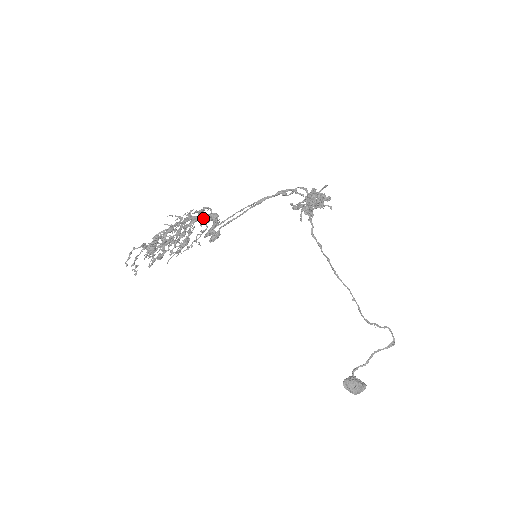
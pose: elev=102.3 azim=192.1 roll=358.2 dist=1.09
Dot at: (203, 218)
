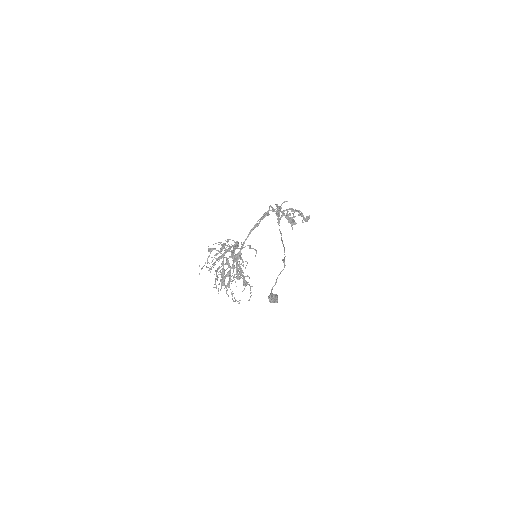
Dot at: occluded
